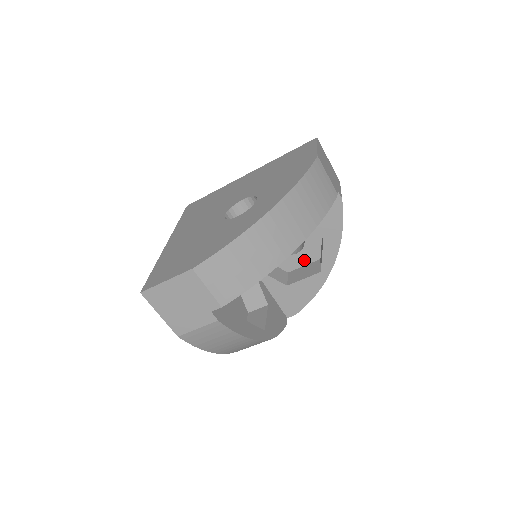
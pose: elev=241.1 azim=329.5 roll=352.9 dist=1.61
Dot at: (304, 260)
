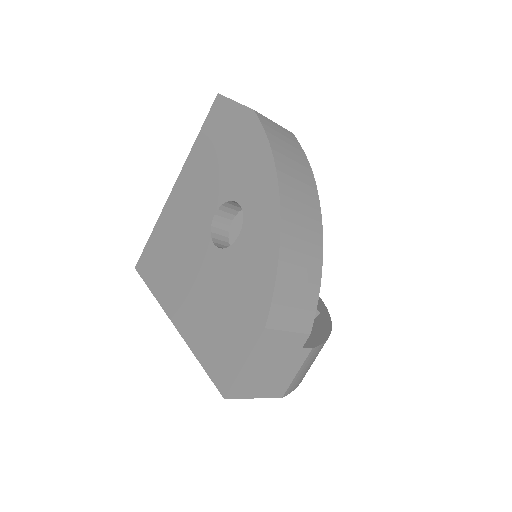
Dot at: occluded
